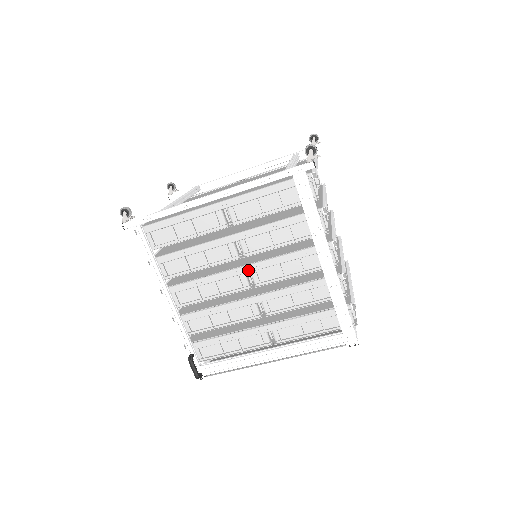
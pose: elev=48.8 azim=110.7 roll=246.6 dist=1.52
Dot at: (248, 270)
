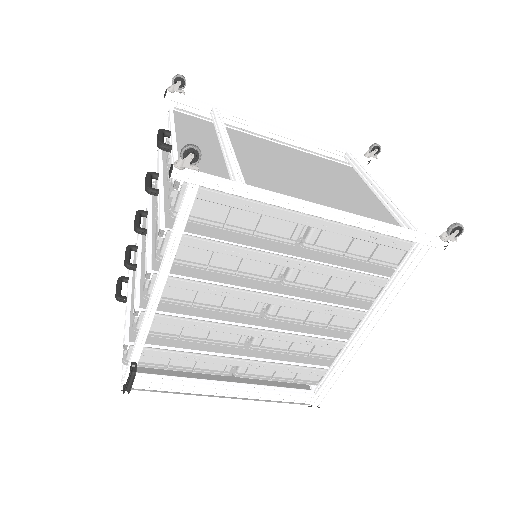
Dot at: (282, 303)
